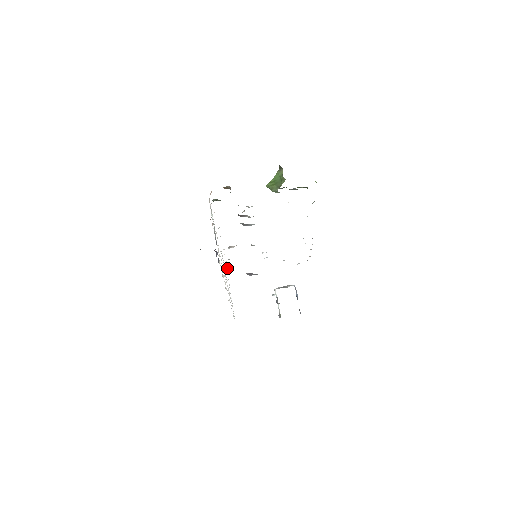
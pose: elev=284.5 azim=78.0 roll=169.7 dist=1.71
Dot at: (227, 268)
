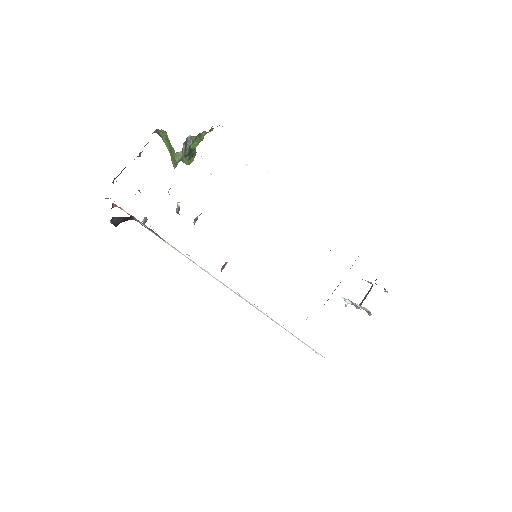
Dot at: occluded
